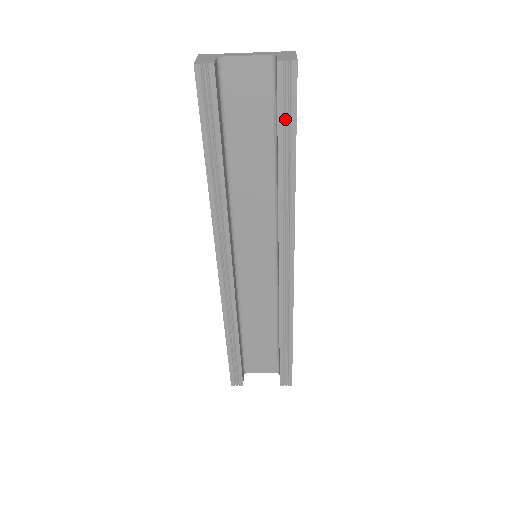
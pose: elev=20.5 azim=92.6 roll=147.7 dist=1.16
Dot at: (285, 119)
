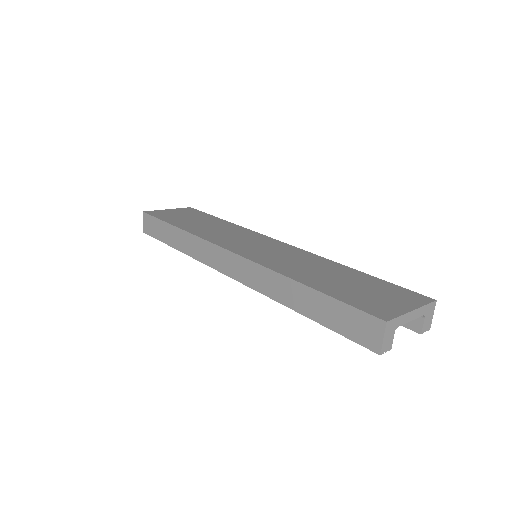
Dot at: occluded
